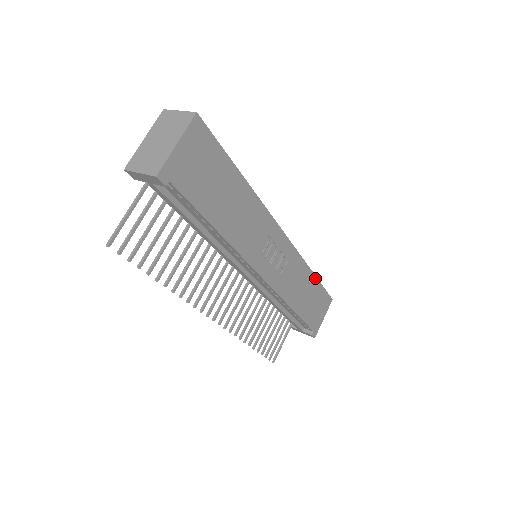
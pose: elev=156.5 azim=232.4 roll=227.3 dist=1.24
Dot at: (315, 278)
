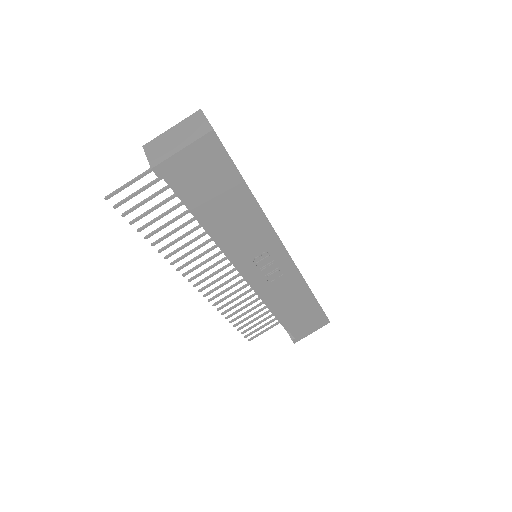
Dot at: (314, 298)
